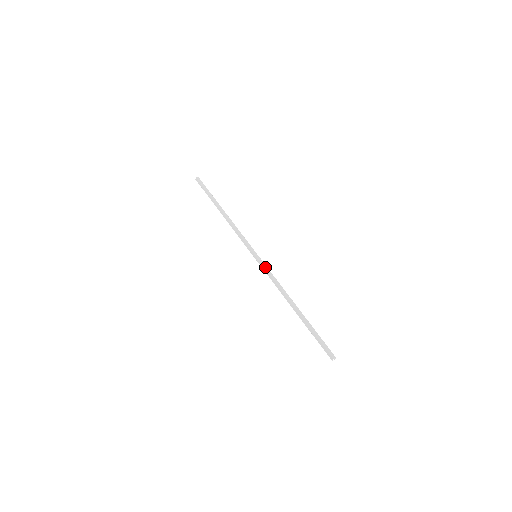
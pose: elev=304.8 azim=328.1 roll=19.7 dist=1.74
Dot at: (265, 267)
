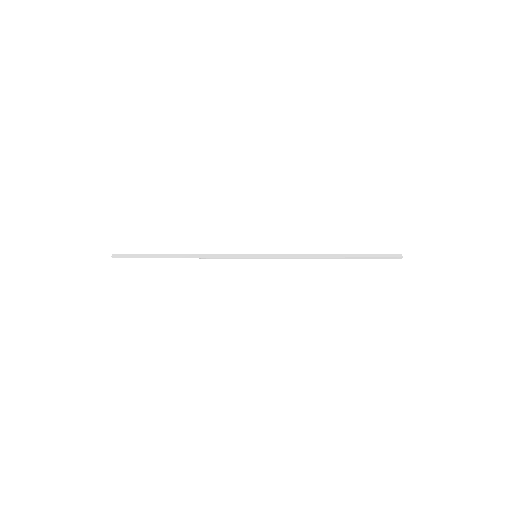
Dot at: (275, 254)
